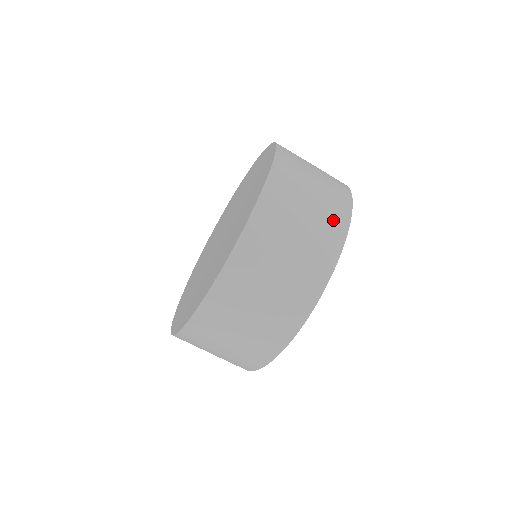
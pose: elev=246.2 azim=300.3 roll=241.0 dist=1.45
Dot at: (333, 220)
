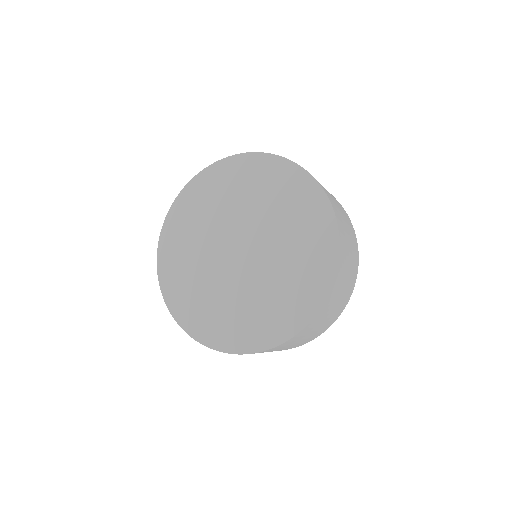
Dot at: (348, 219)
